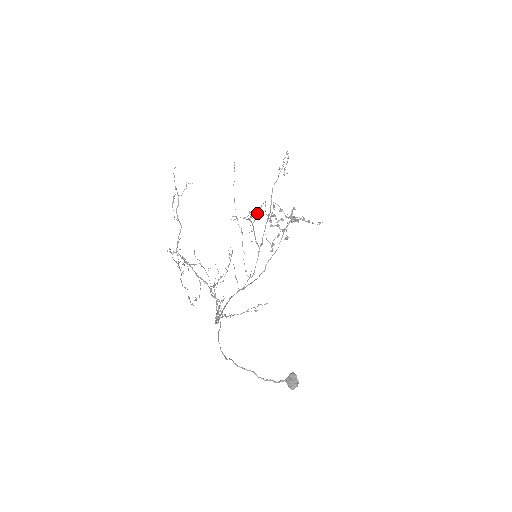
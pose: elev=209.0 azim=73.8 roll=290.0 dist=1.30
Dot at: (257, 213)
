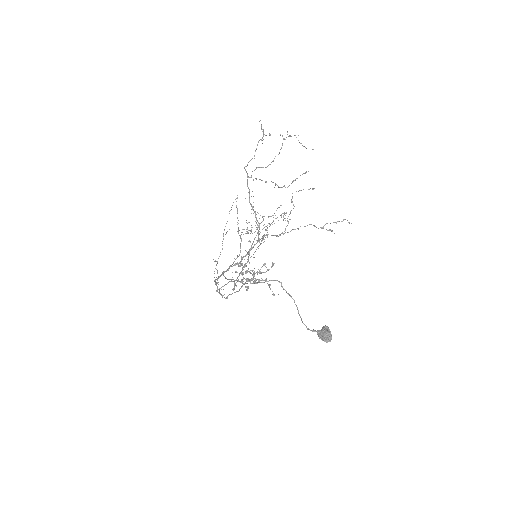
Dot at: (265, 226)
